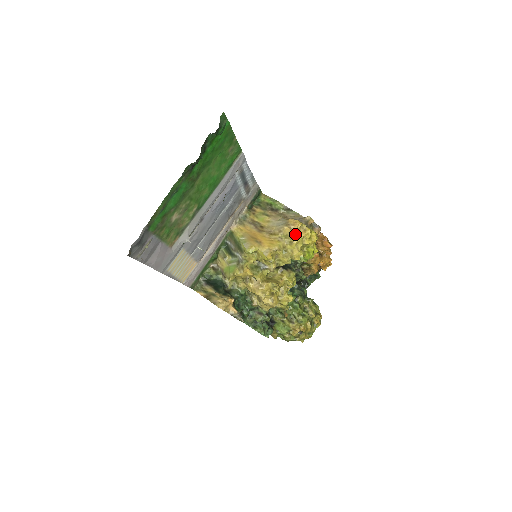
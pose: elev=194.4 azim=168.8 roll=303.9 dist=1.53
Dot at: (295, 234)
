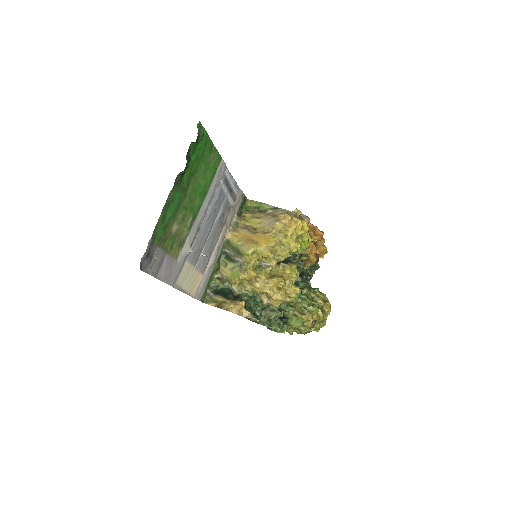
Dot at: (288, 227)
